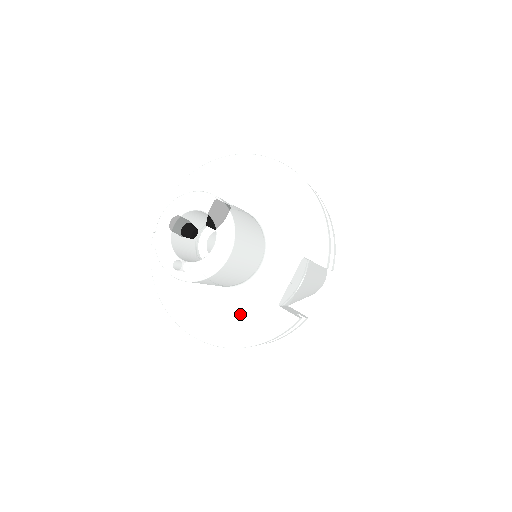
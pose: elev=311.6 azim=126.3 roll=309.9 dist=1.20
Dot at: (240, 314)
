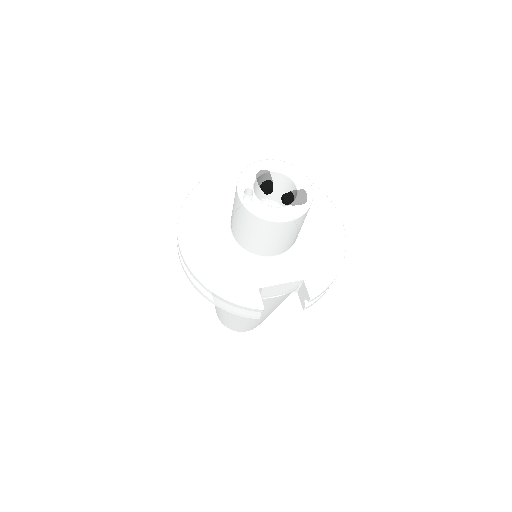
Dot at: (228, 268)
